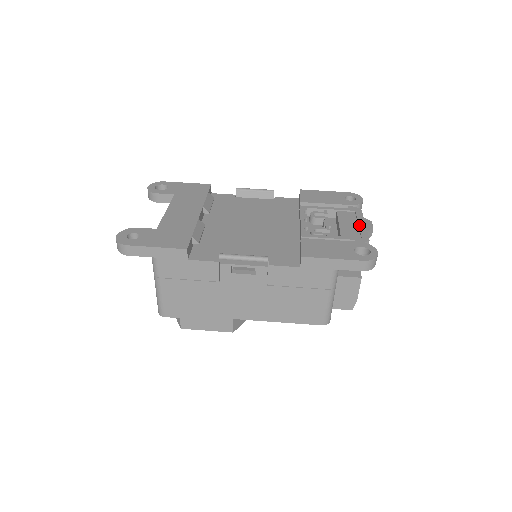
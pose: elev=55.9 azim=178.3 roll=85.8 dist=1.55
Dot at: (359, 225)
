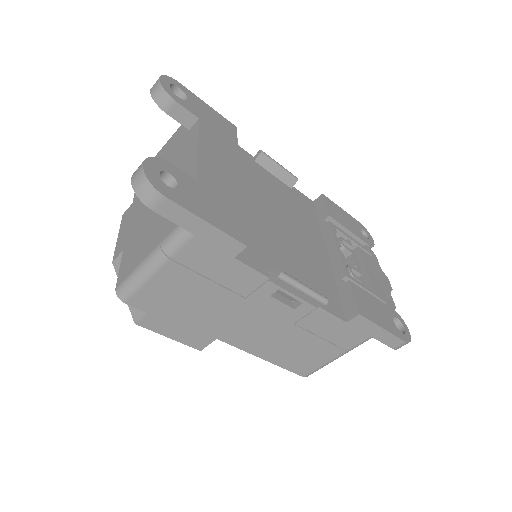
Dot at: (382, 280)
